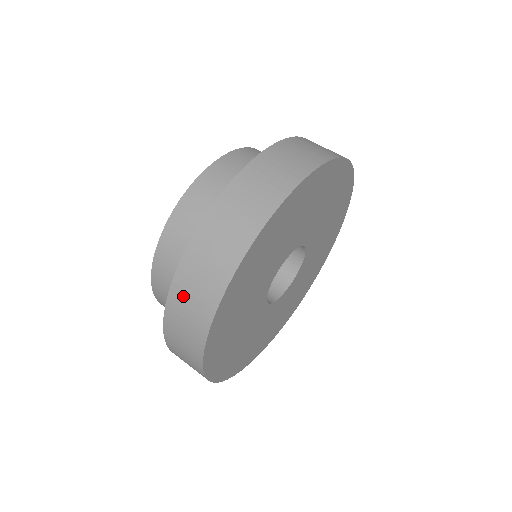
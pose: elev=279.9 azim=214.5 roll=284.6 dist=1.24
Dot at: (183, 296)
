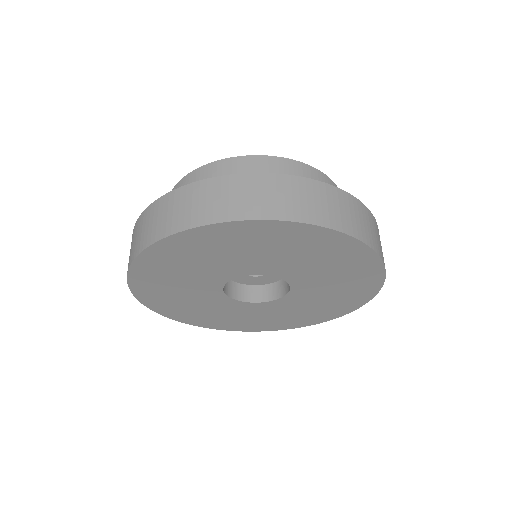
Dot at: (168, 205)
